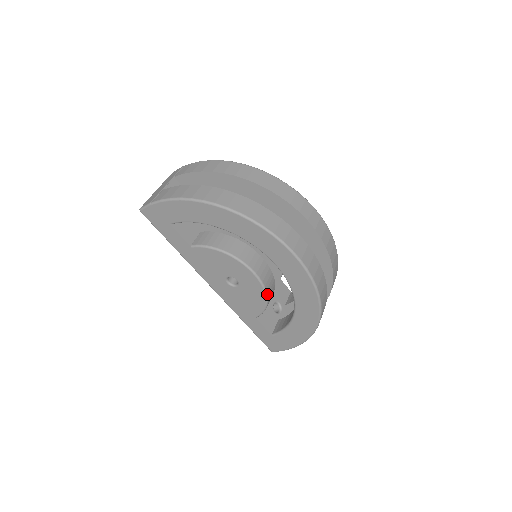
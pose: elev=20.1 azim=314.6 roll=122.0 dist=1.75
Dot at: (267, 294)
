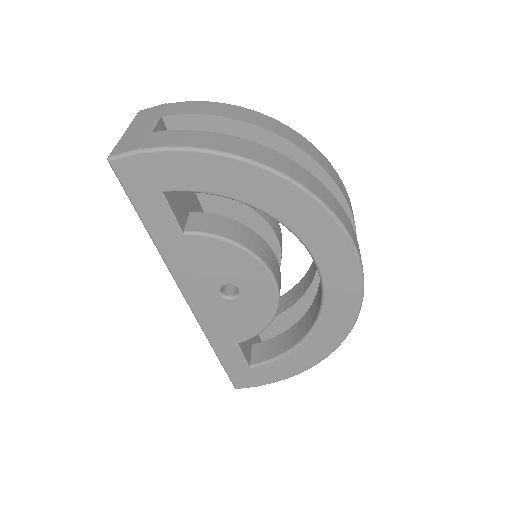
Dot at: occluded
